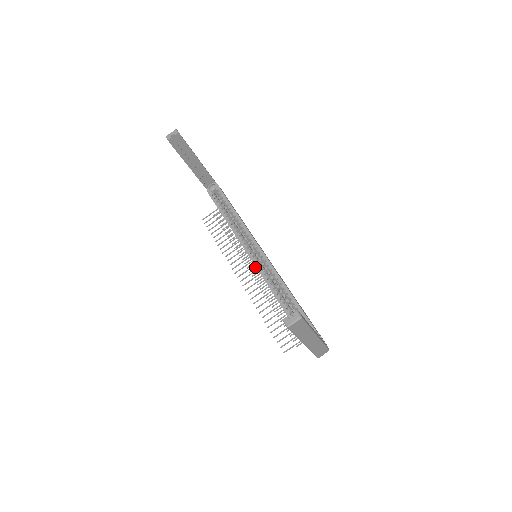
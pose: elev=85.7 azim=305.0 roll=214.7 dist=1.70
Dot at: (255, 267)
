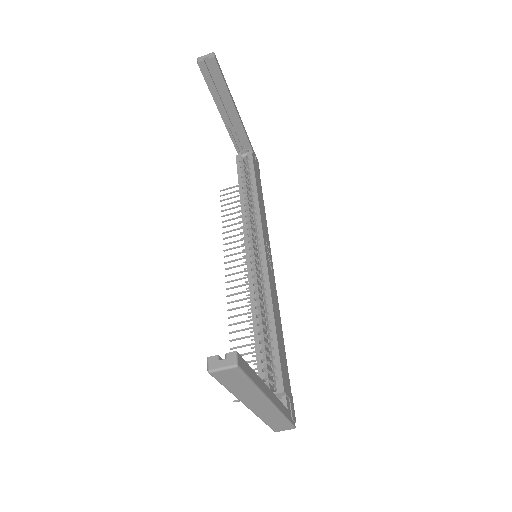
Dot at: occluded
